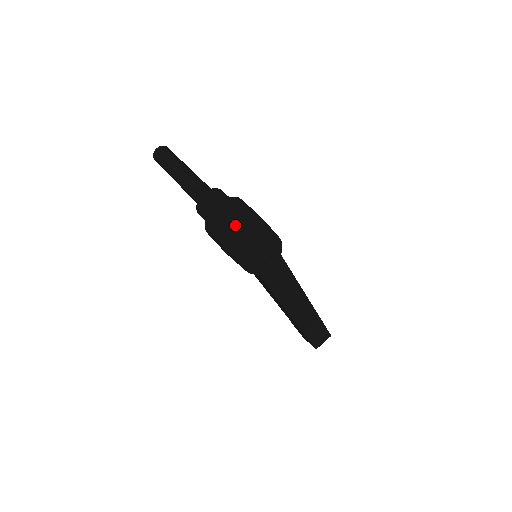
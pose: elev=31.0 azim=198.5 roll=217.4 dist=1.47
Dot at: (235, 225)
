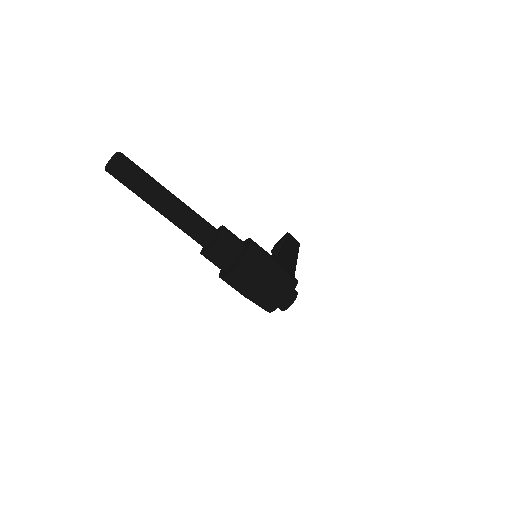
Dot at: (261, 292)
